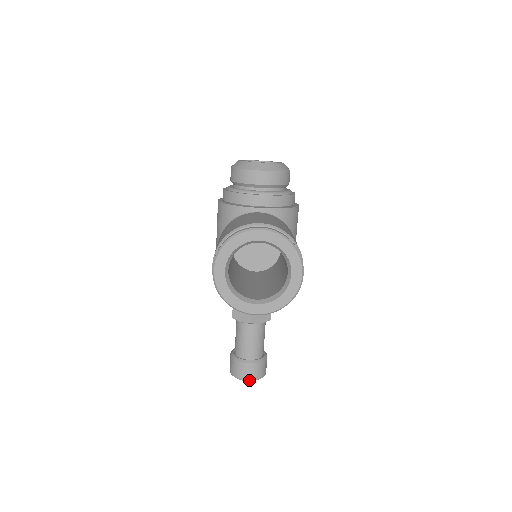
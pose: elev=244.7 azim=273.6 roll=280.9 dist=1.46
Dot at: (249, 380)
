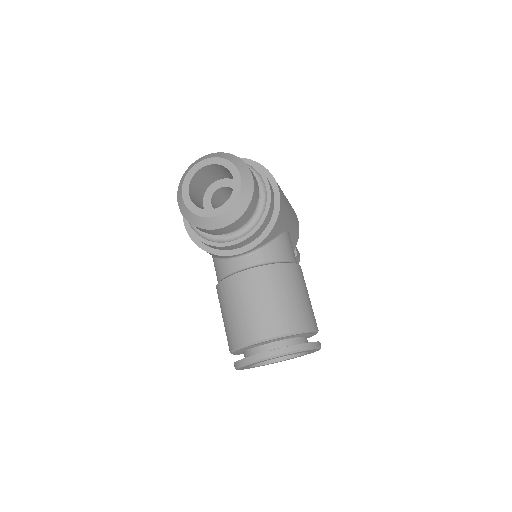
Dot at: occluded
